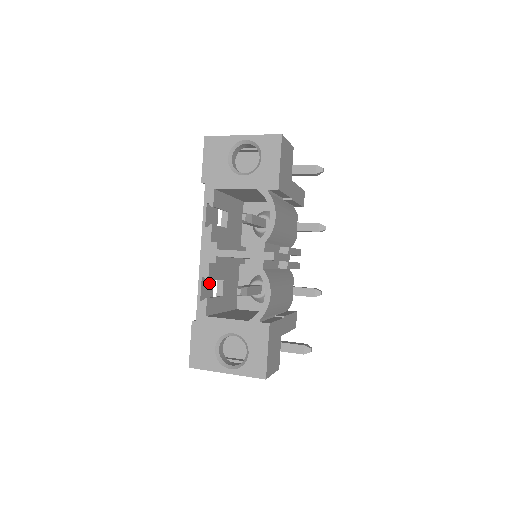
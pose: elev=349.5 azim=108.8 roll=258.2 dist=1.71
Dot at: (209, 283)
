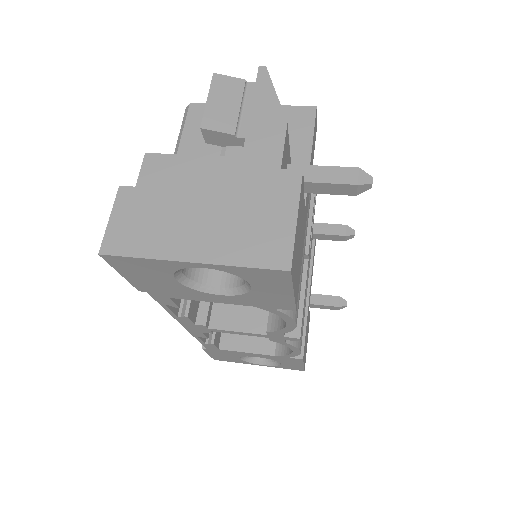
Dot at: occluded
